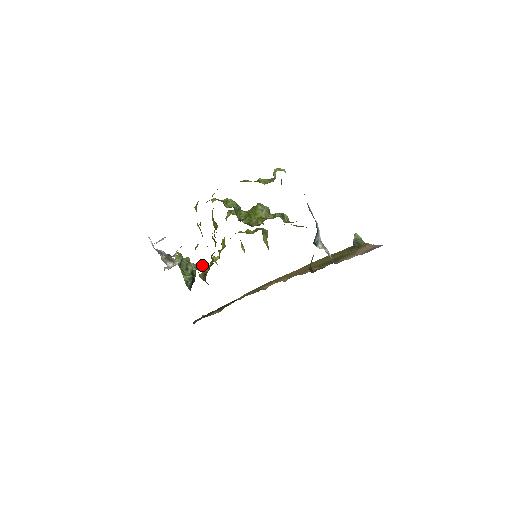
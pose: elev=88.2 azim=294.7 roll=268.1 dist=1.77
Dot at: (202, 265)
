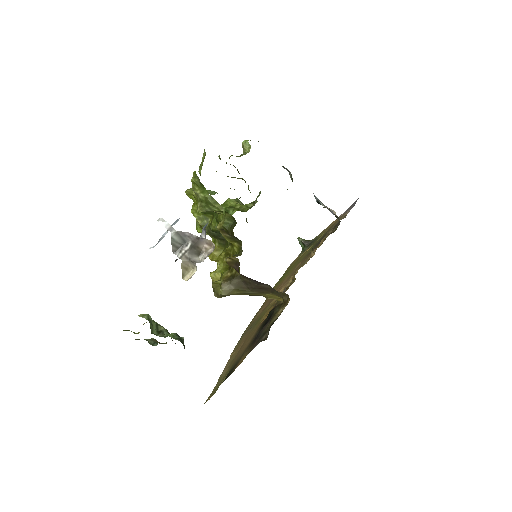
Dot at: occluded
